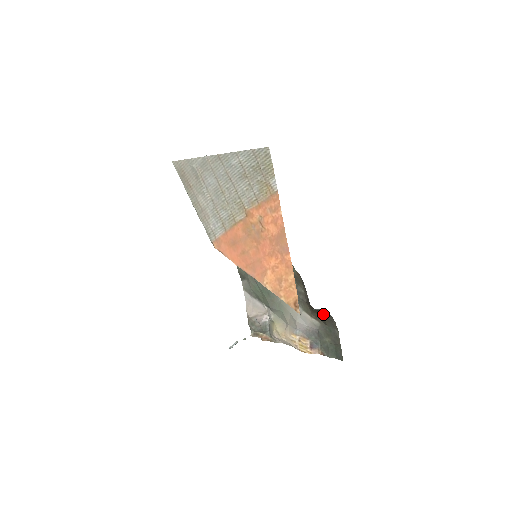
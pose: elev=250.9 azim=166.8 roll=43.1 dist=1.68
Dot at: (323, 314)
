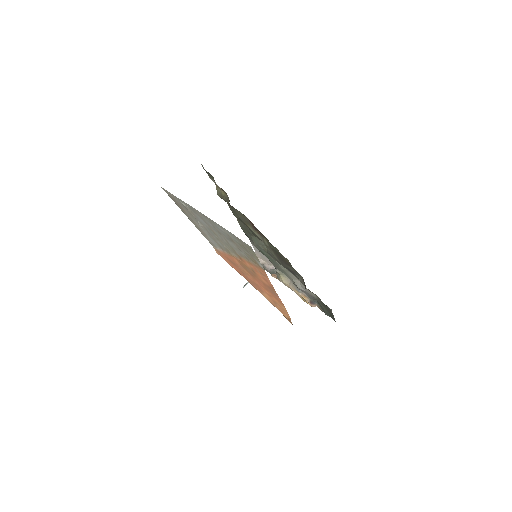
Dot at: occluded
